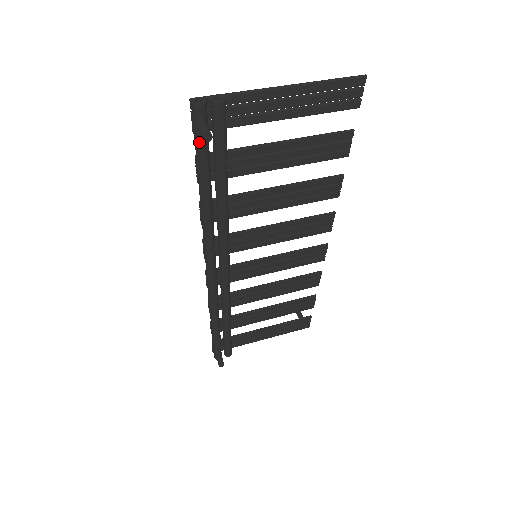
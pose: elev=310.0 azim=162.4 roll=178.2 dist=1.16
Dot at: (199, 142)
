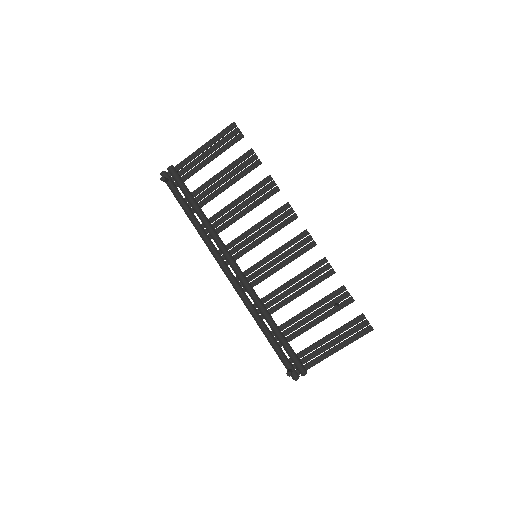
Dot at: (171, 190)
